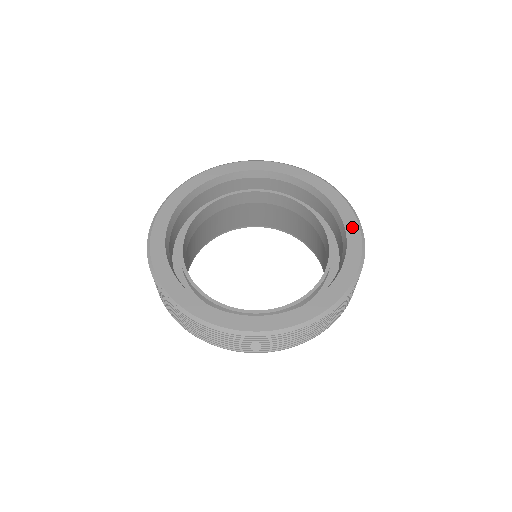
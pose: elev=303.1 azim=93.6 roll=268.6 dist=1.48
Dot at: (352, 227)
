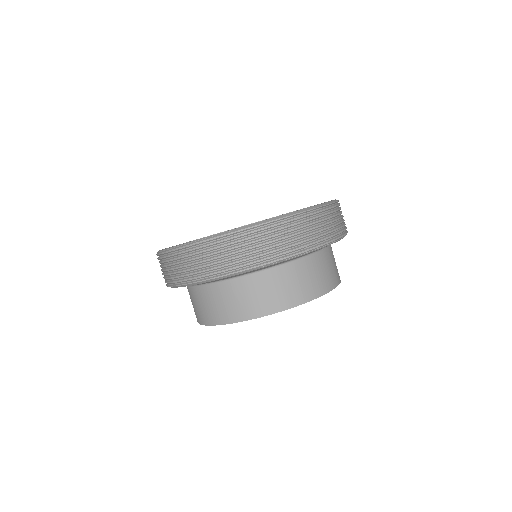
Dot at: occluded
